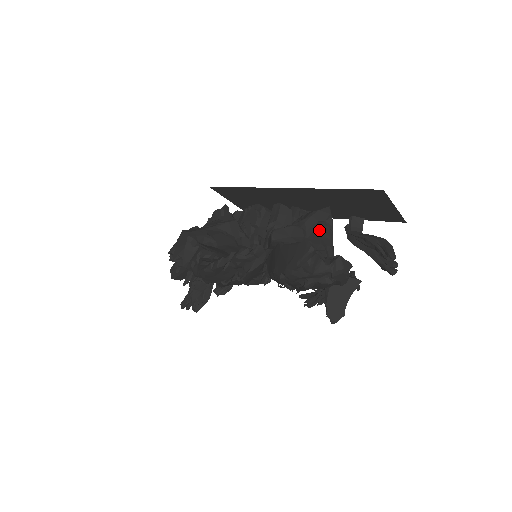
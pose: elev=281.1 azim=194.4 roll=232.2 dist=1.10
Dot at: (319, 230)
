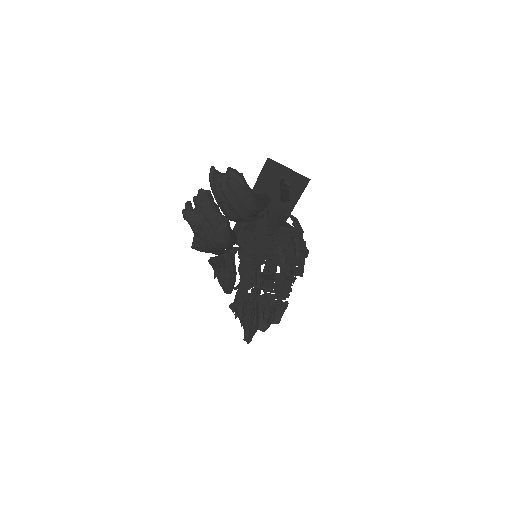
Dot at: occluded
